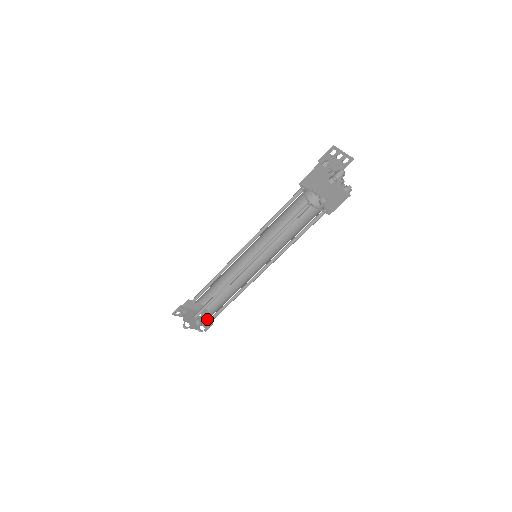
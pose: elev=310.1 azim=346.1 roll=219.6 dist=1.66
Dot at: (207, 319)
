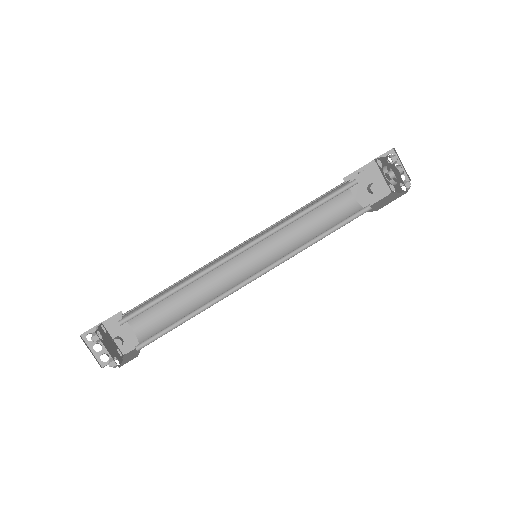
Dot at: (131, 355)
